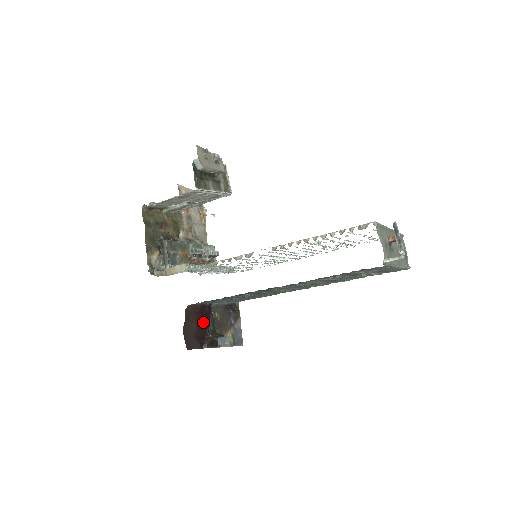
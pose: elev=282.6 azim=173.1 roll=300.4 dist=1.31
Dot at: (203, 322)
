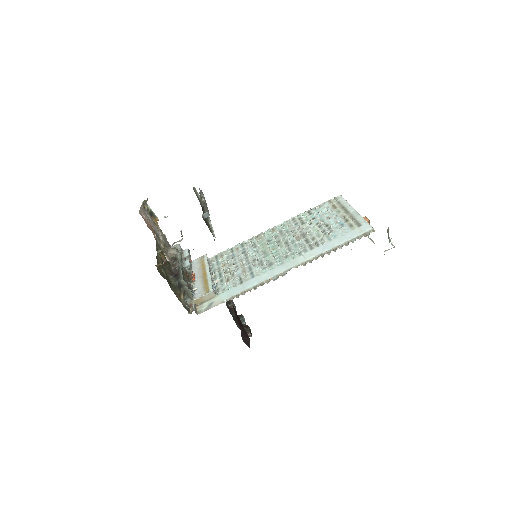
Dot at: (239, 321)
